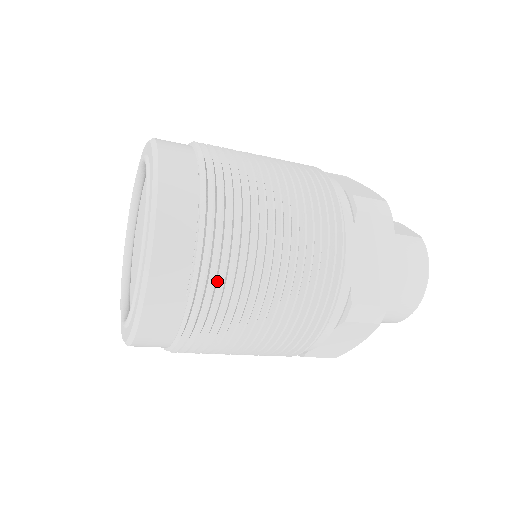
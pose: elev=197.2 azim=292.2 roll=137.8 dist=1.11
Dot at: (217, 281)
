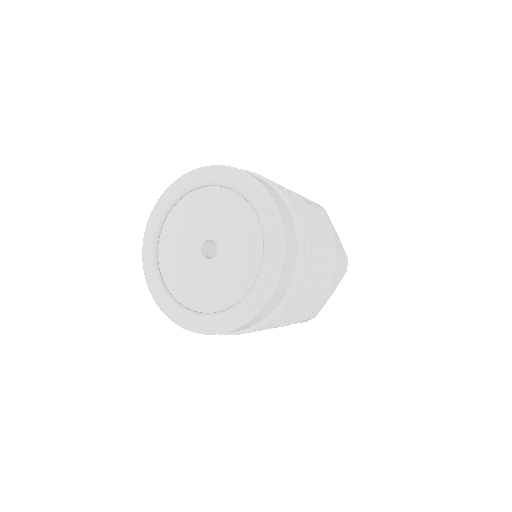
Dot at: occluded
